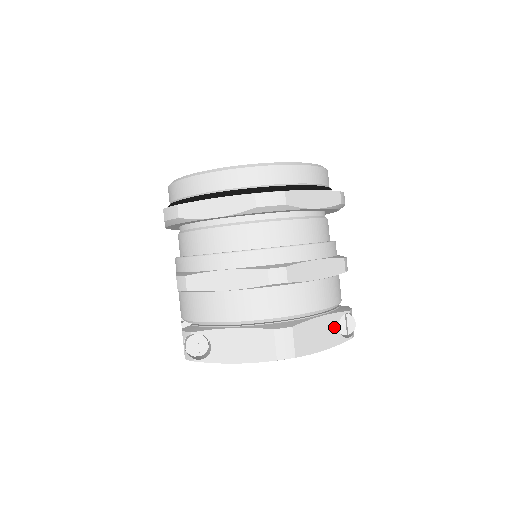
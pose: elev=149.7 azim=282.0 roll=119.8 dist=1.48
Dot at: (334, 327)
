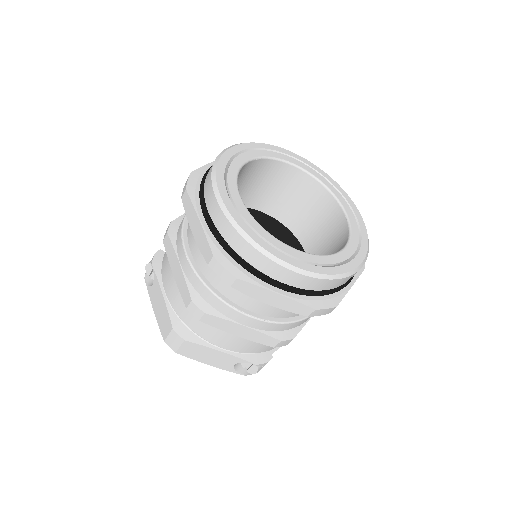
Dot at: (230, 362)
